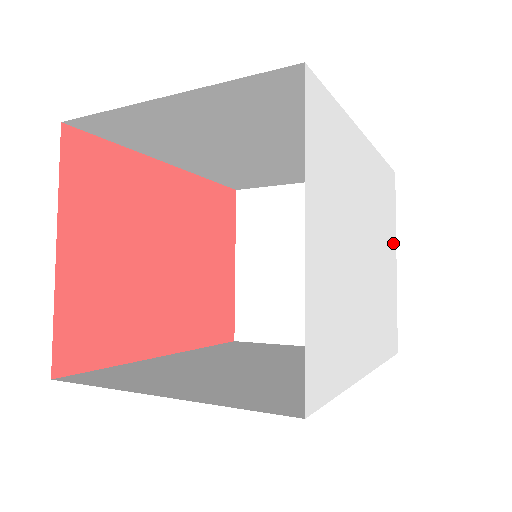
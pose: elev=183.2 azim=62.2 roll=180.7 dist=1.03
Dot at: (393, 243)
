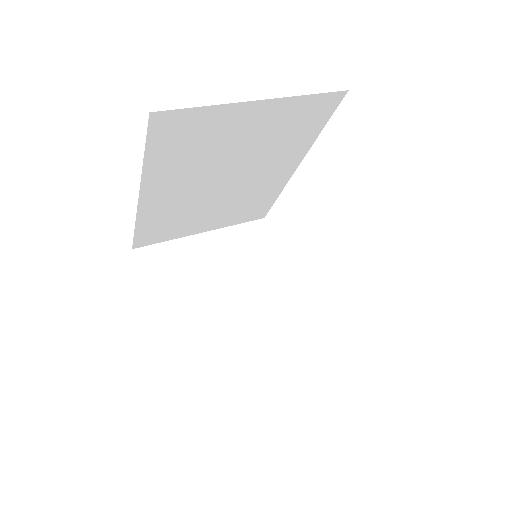
Dot at: occluded
